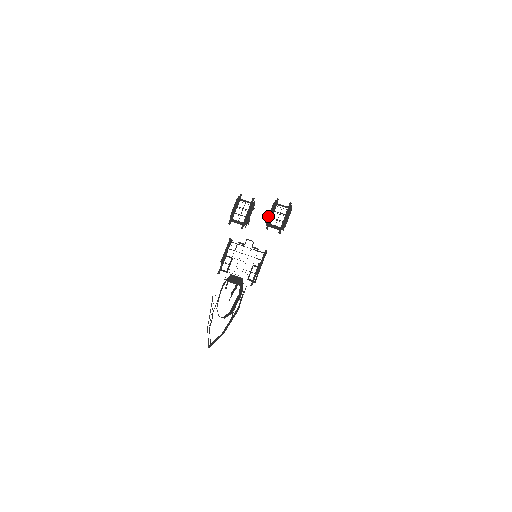
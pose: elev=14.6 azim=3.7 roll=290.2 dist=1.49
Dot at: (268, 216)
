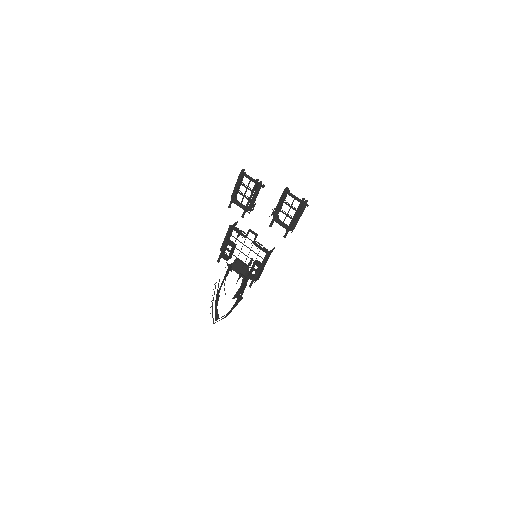
Dot at: occluded
